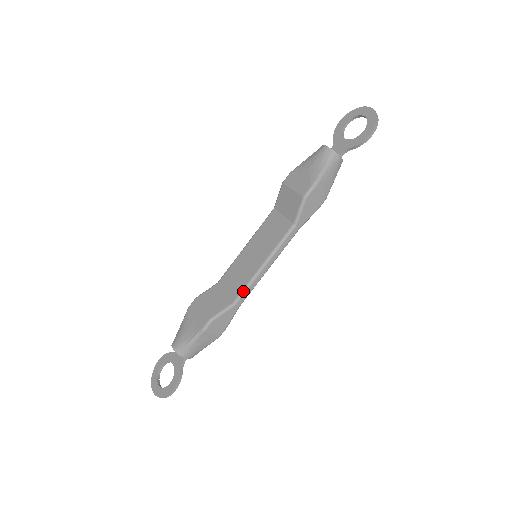
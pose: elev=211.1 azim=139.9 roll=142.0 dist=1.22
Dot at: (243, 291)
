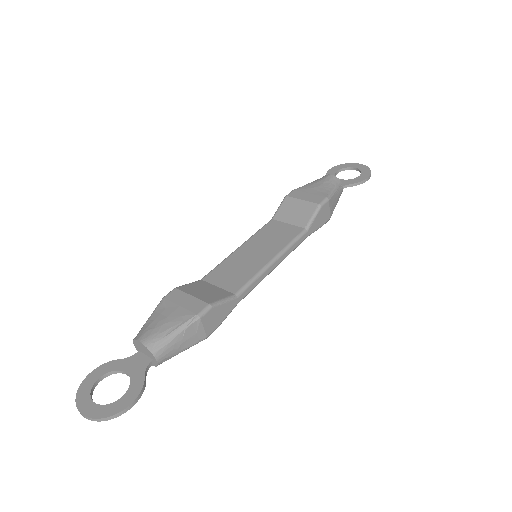
Dot at: (248, 283)
